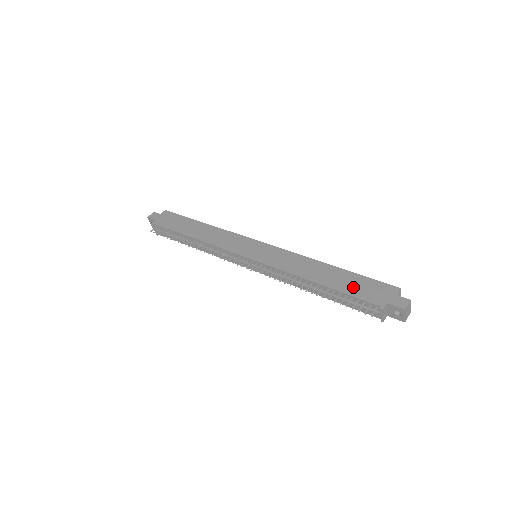
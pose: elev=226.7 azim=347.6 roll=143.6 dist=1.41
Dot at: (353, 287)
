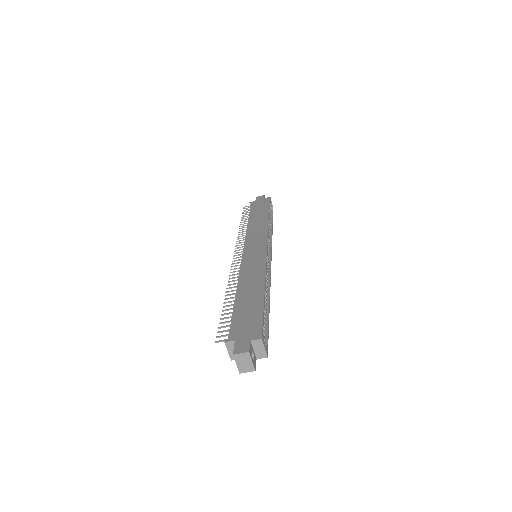
Dot at: (243, 313)
